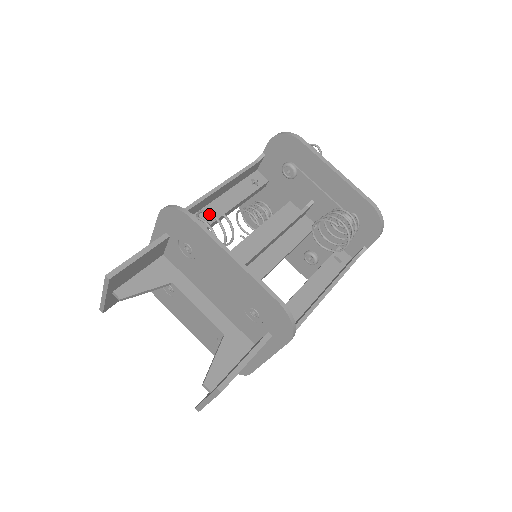
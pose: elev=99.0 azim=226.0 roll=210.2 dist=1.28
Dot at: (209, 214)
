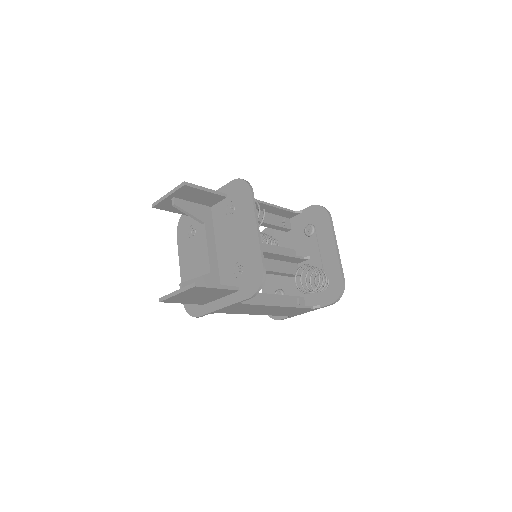
Dot at: occluded
